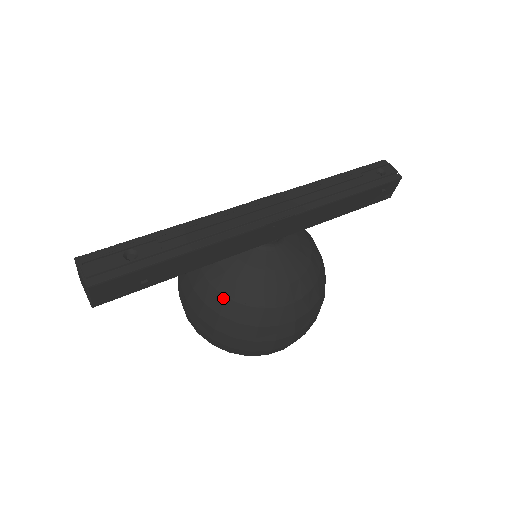
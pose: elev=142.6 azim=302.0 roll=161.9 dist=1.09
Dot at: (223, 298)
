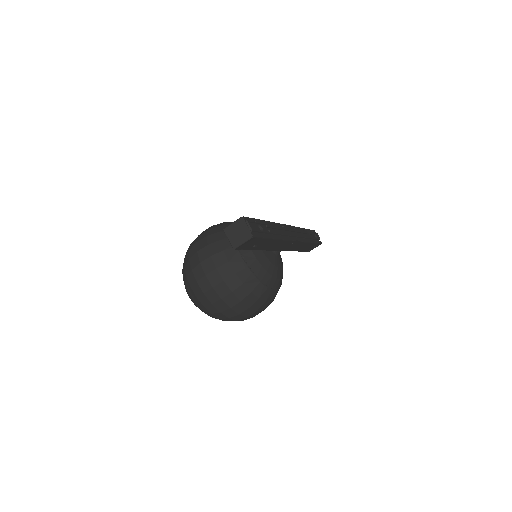
Dot at: (250, 274)
